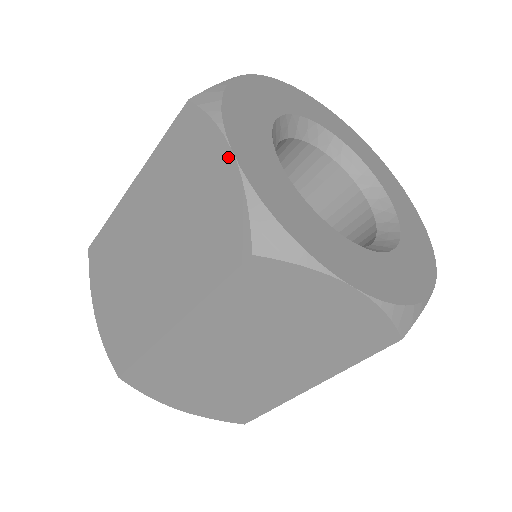
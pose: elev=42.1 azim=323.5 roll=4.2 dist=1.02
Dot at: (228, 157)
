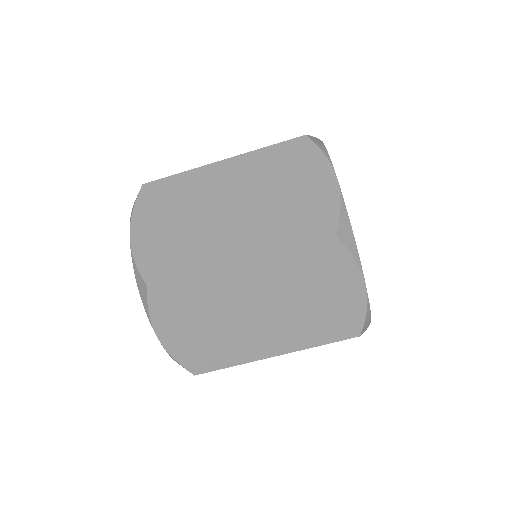
Dot at: (332, 178)
